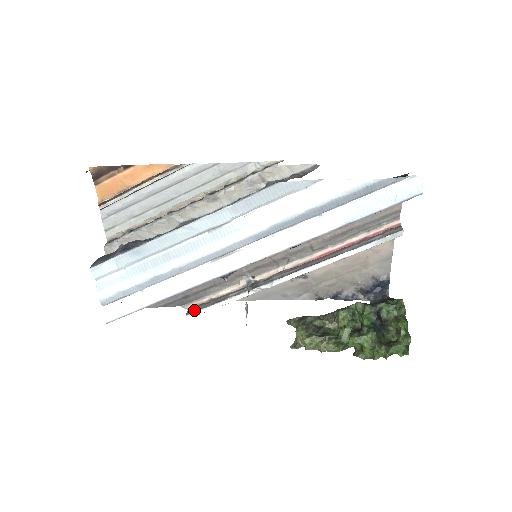
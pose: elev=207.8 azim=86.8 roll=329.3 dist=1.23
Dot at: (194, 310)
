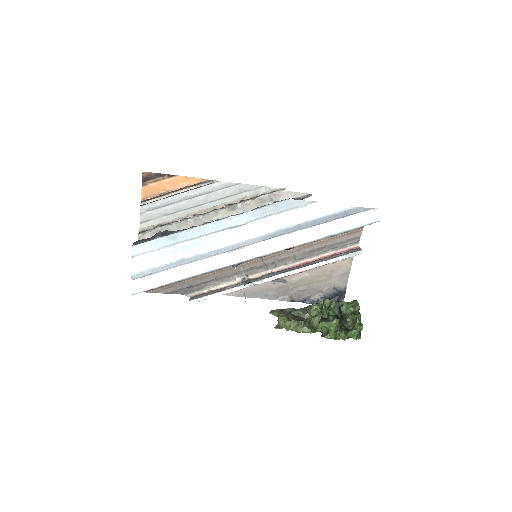
Dot at: (196, 297)
